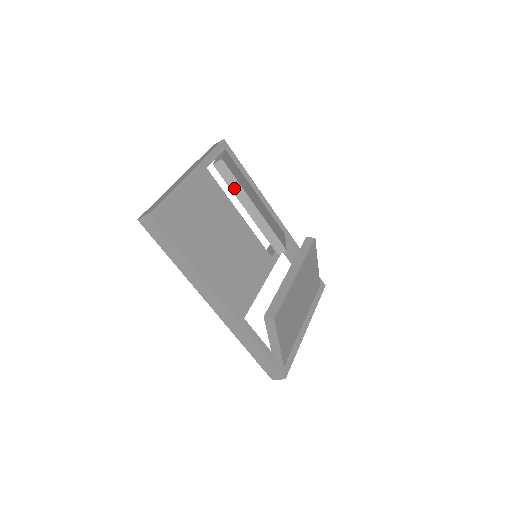
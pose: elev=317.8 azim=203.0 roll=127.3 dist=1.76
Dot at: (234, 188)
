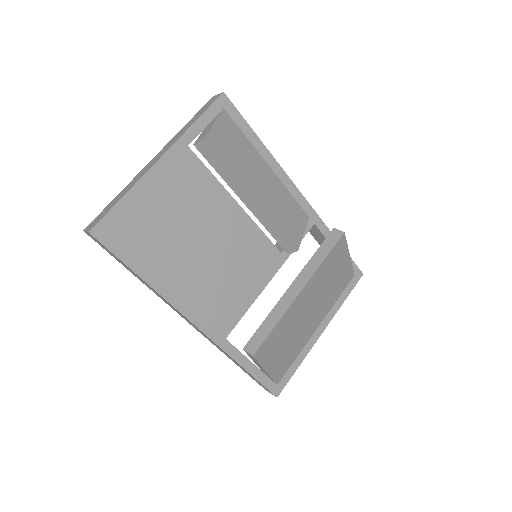
Dot at: (224, 175)
